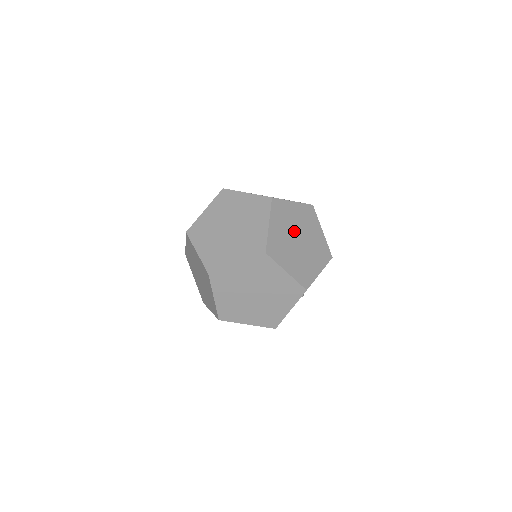
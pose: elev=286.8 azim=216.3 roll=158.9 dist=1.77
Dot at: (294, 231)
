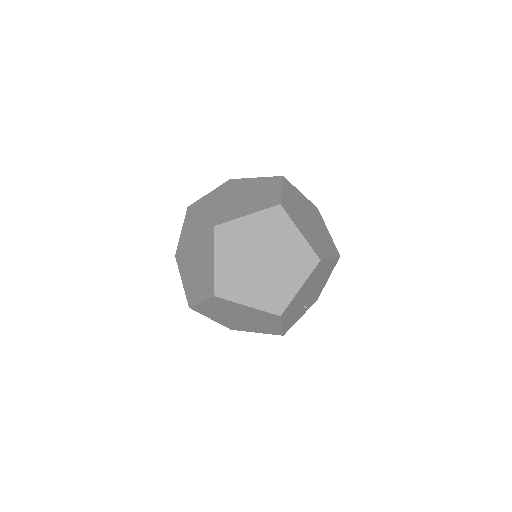
Dot at: (304, 211)
